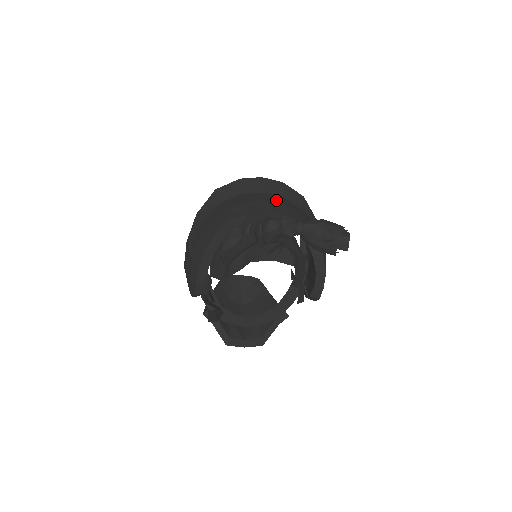
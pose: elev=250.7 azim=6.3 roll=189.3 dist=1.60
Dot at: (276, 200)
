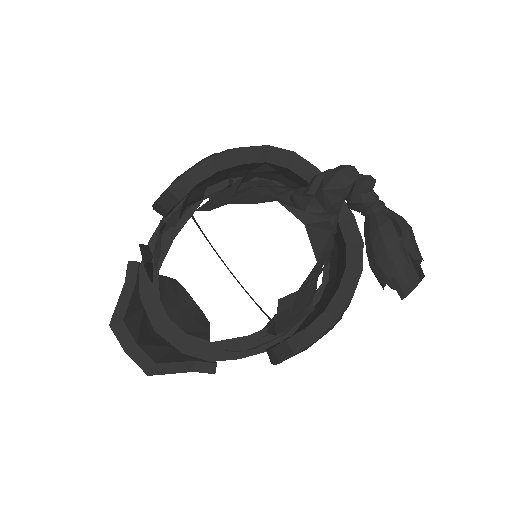
Dot at: occluded
